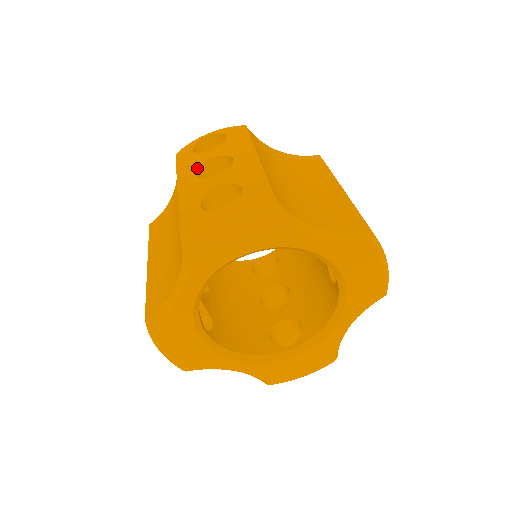
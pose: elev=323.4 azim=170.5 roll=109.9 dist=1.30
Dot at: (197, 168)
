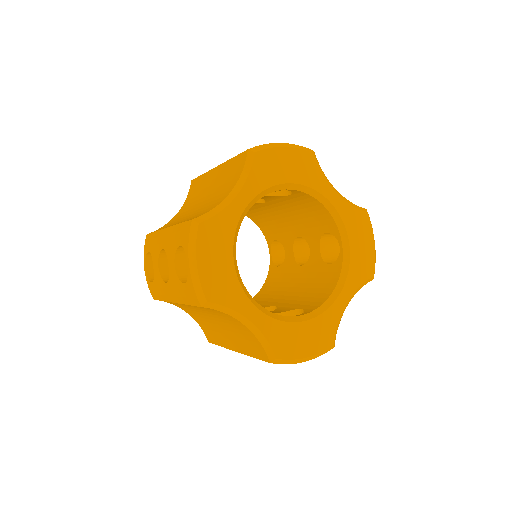
Dot at: occluded
